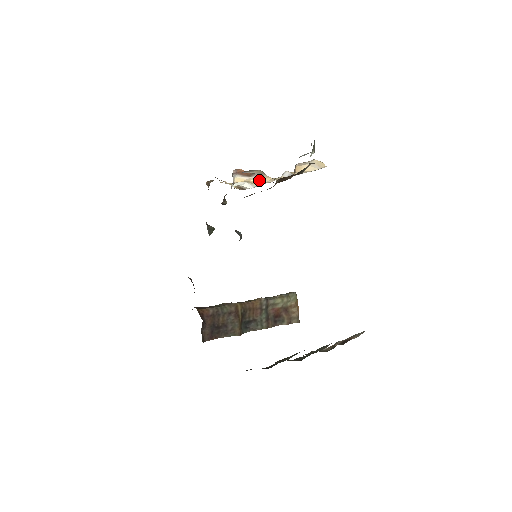
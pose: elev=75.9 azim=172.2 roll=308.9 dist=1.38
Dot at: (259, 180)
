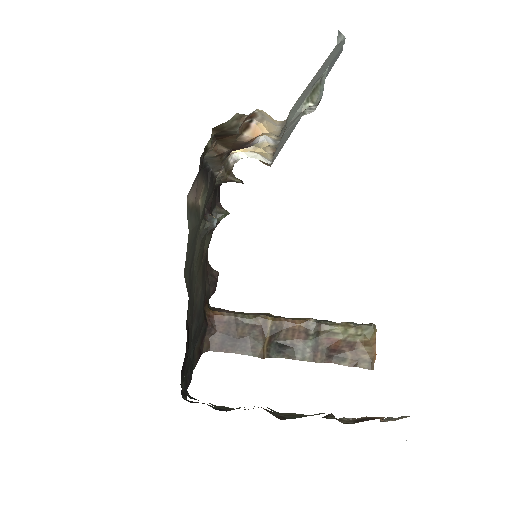
Dot at: (262, 150)
